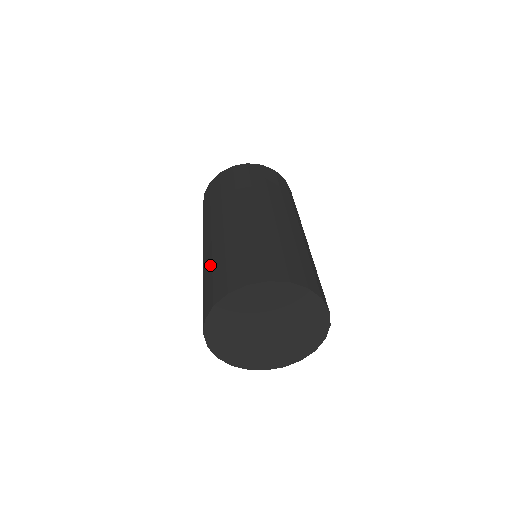
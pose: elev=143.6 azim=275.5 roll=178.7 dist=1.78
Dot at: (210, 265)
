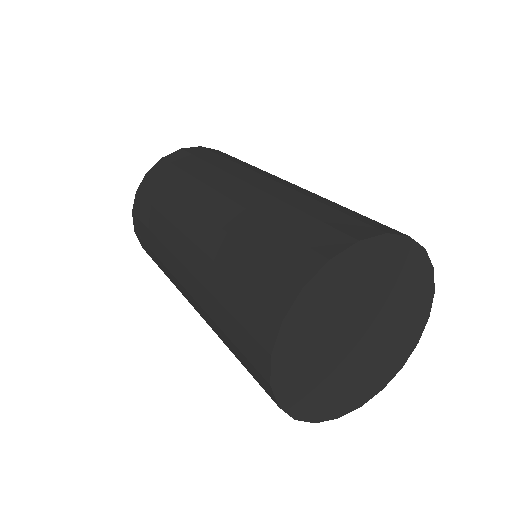
Dot at: (217, 329)
